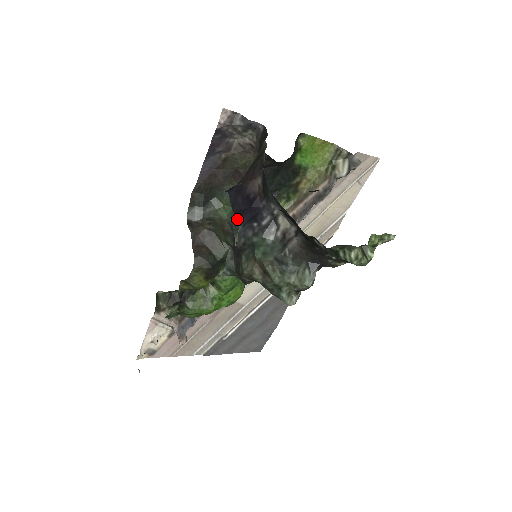
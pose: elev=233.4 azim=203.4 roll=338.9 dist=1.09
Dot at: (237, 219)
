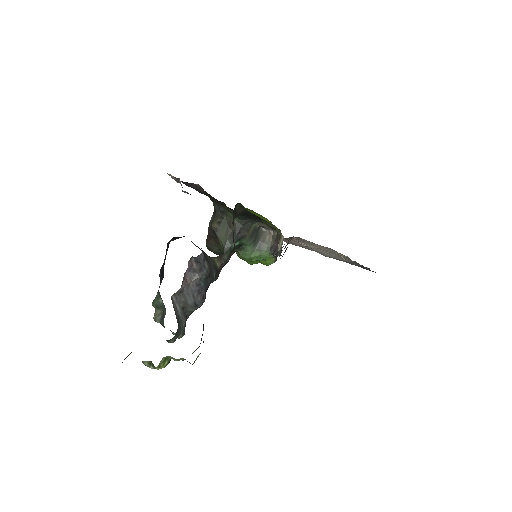
Dot at: (251, 219)
